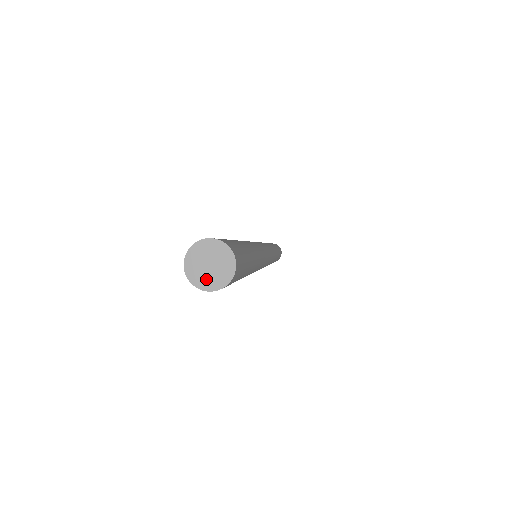
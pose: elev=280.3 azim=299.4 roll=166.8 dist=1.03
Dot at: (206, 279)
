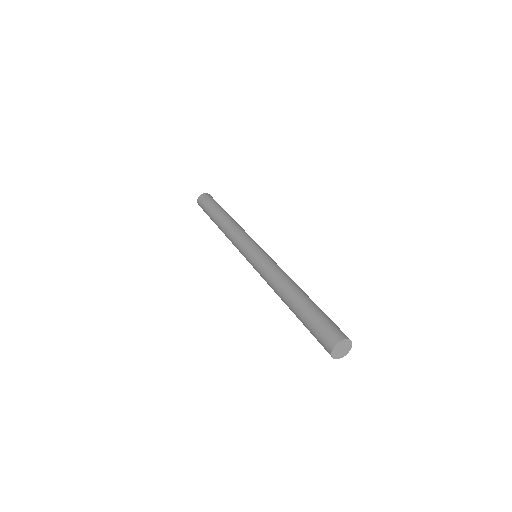
Dot at: (337, 353)
